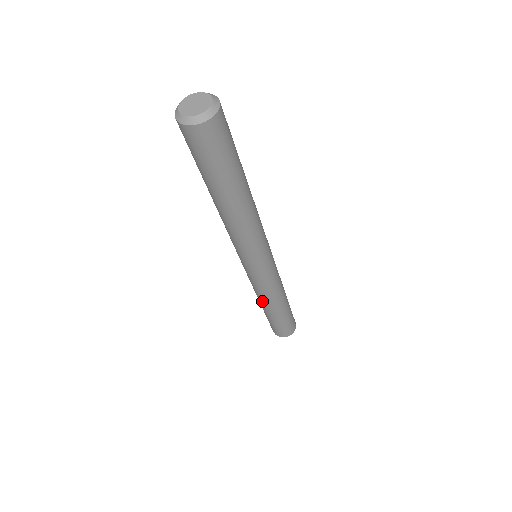
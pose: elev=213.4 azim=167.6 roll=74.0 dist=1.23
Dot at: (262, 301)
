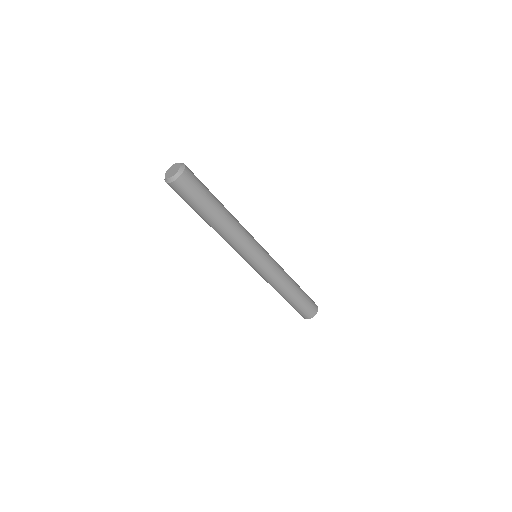
Dot at: occluded
